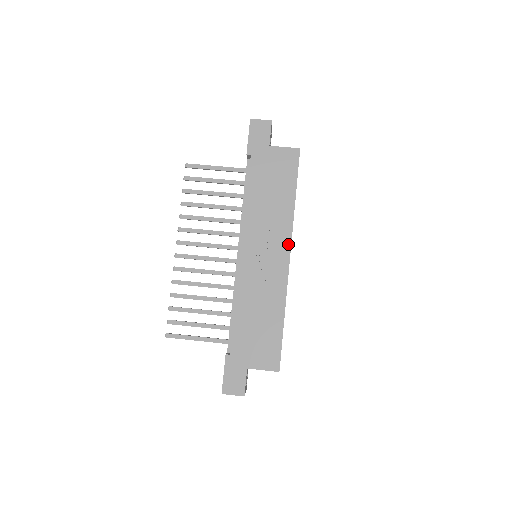
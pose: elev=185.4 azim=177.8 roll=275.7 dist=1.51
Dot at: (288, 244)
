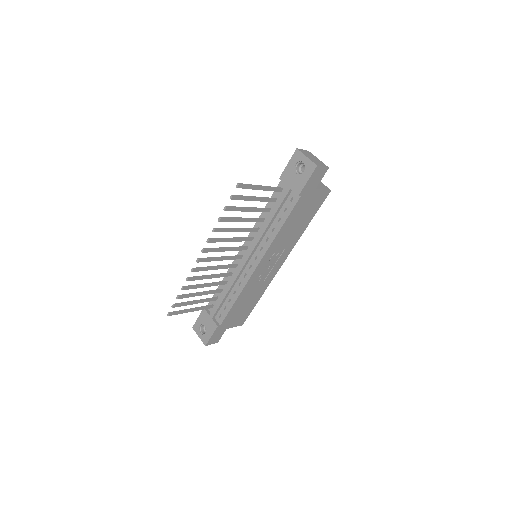
Dot at: (287, 256)
